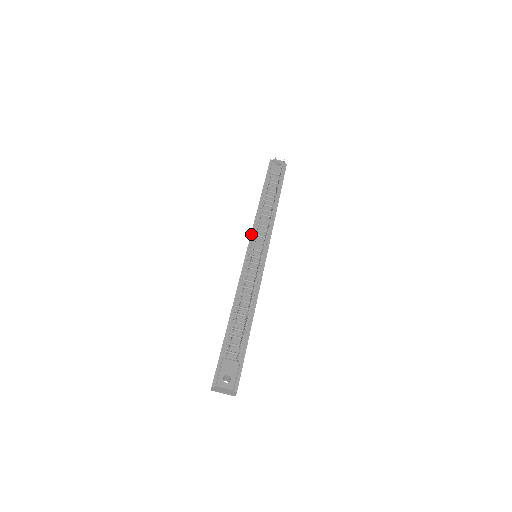
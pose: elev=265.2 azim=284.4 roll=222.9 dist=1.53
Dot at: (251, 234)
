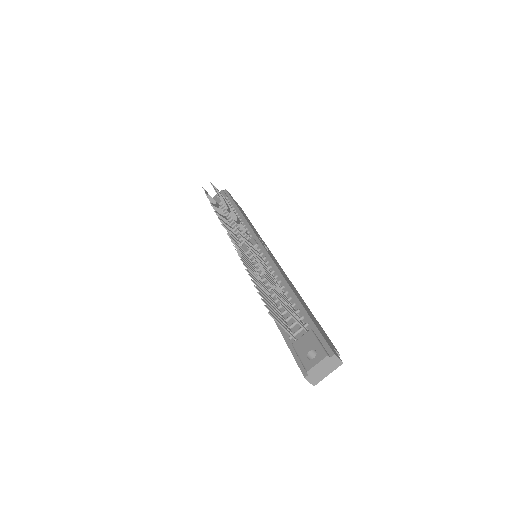
Dot at: occluded
